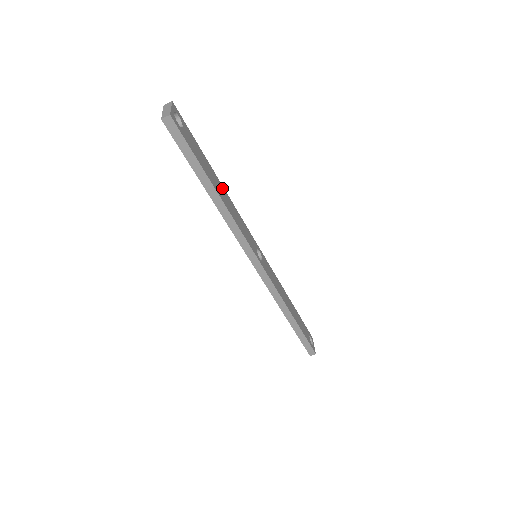
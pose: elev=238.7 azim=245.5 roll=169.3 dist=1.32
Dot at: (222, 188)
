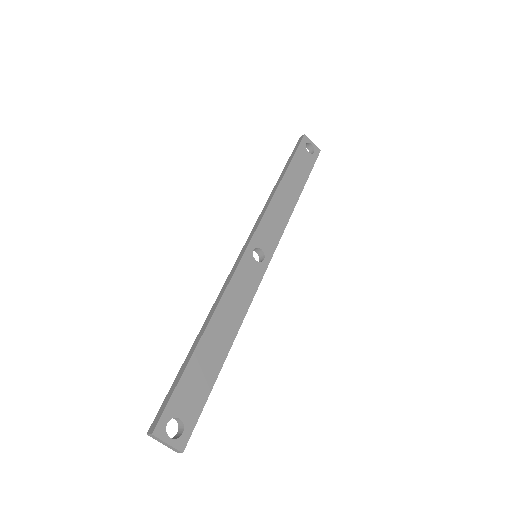
Dot at: (213, 327)
